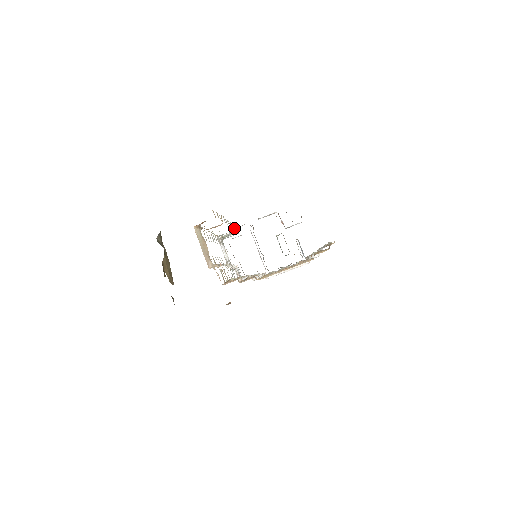
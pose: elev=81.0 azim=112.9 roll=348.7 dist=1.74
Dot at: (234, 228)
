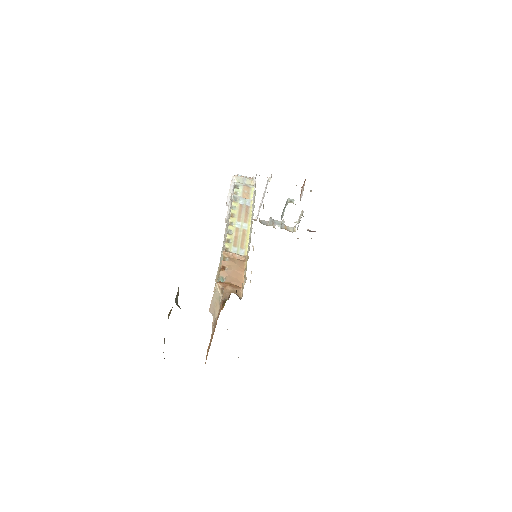
Dot at: (253, 201)
